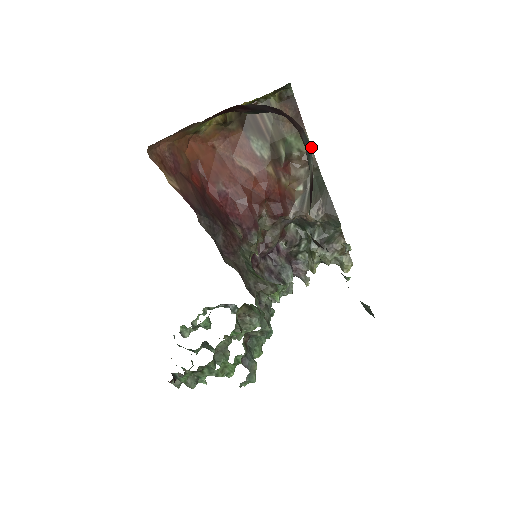
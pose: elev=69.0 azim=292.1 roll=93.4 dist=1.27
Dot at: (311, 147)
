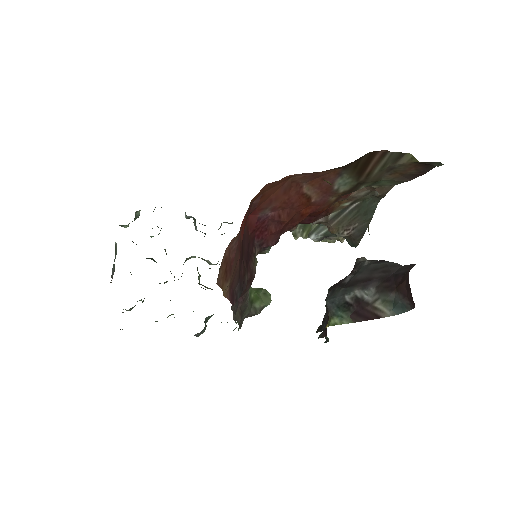
Dot at: occluded
